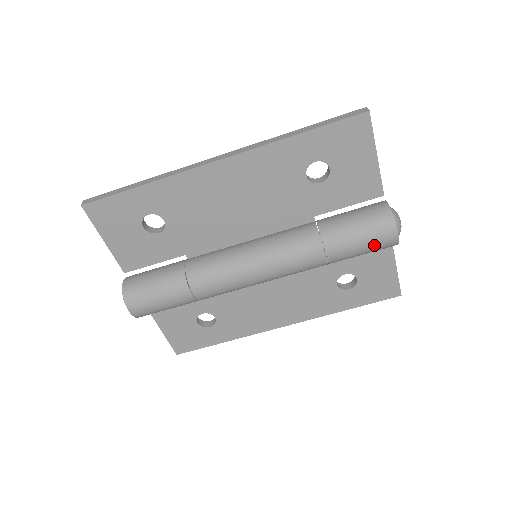
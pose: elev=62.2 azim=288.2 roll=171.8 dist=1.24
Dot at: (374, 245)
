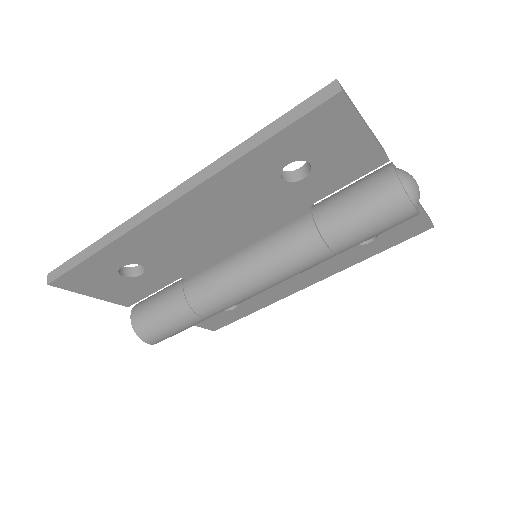
Dot at: (389, 227)
